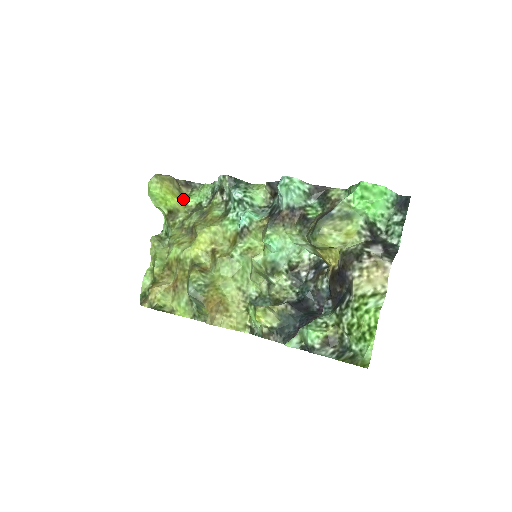
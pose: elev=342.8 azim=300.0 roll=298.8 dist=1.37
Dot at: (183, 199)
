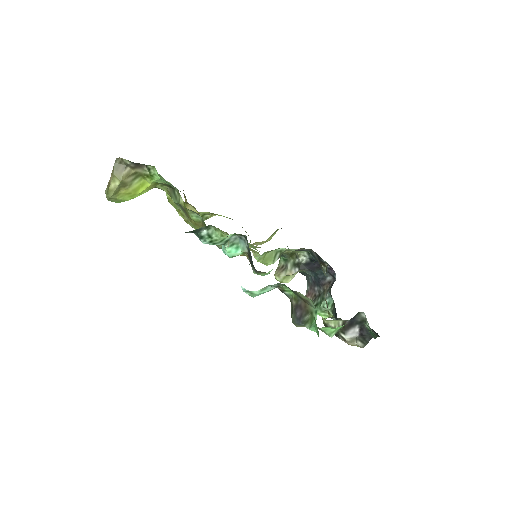
Dot at: (149, 182)
